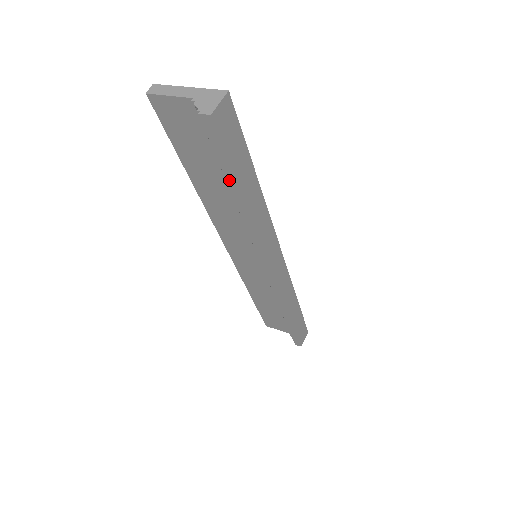
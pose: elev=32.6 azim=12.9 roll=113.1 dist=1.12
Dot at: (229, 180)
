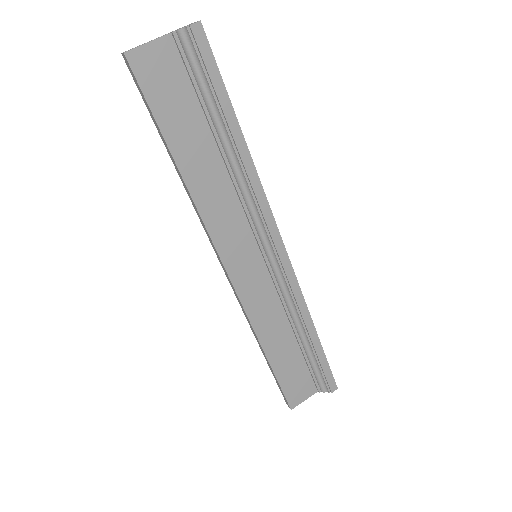
Dot at: (225, 108)
